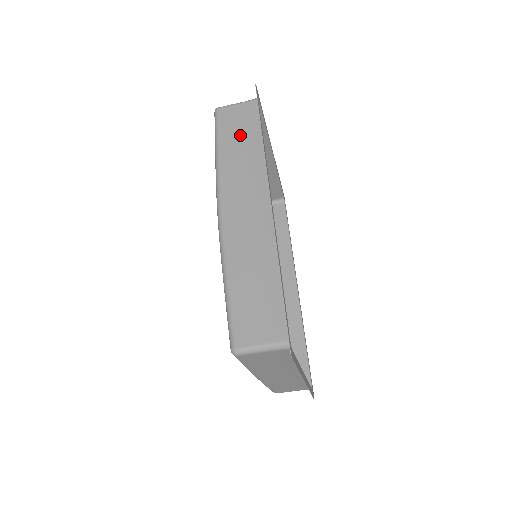
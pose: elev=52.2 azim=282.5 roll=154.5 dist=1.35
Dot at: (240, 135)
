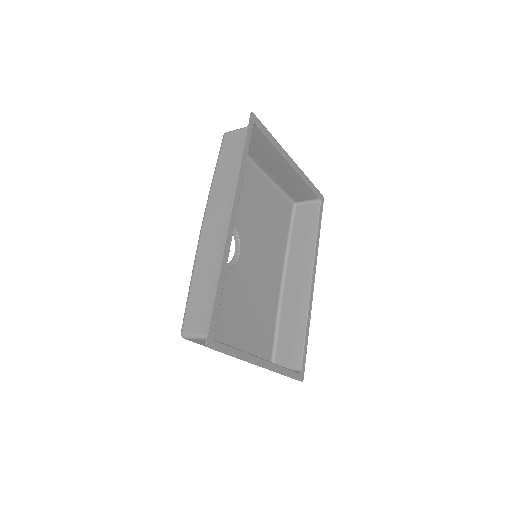
Dot at: (232, 159)
